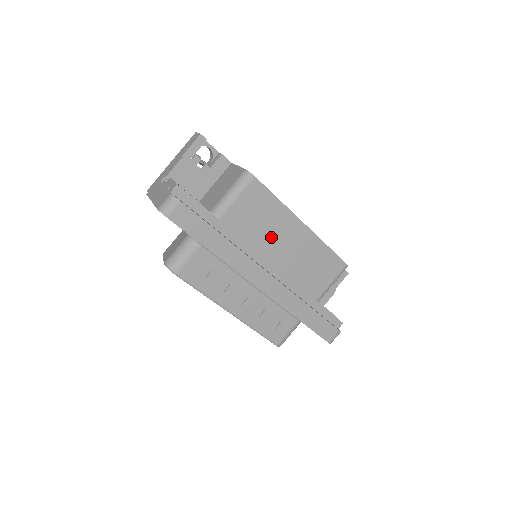
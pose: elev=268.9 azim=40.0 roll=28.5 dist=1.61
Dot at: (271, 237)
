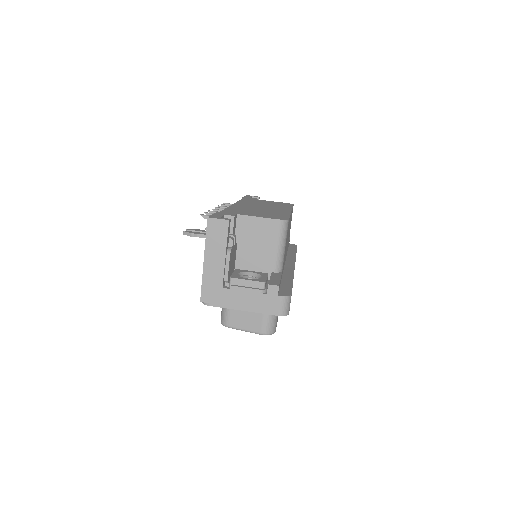
Dot at: occluded
